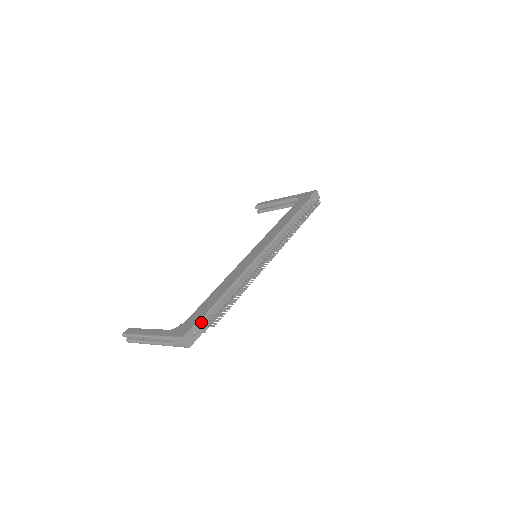
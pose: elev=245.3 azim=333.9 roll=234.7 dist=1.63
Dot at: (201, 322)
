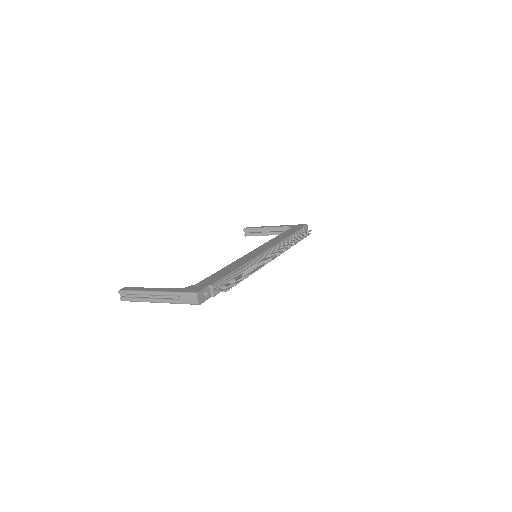
Dot at: (213, 286)
